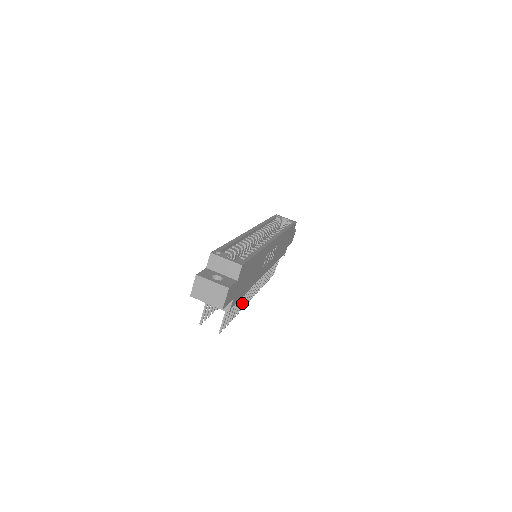
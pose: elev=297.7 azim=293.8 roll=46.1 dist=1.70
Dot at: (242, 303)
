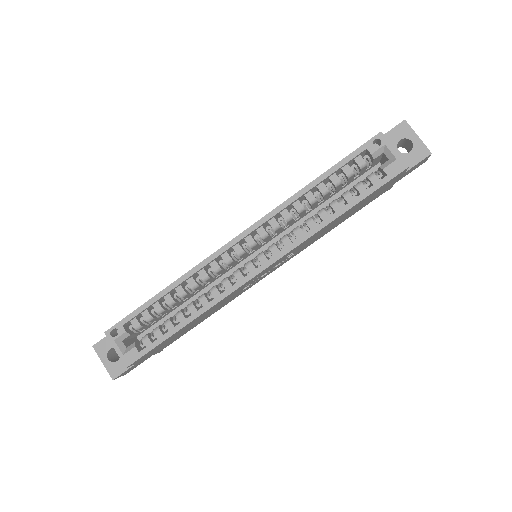
Dot at: occluded
